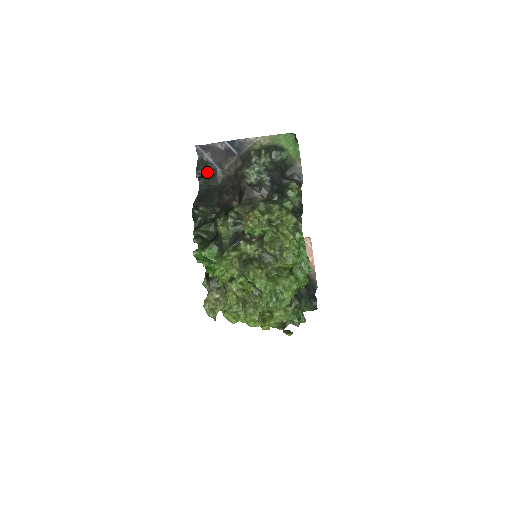
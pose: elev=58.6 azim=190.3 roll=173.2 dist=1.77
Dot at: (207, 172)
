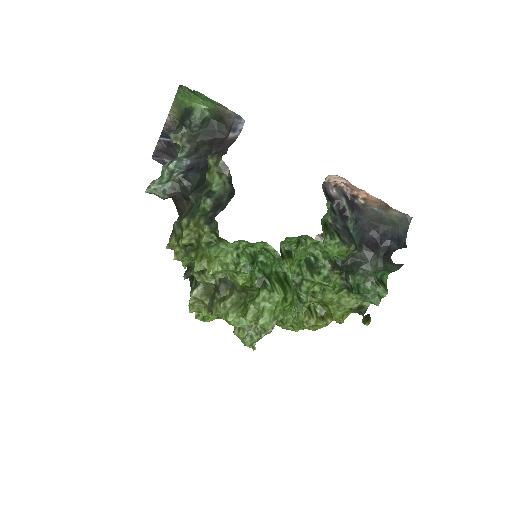
Dot at: occluded
